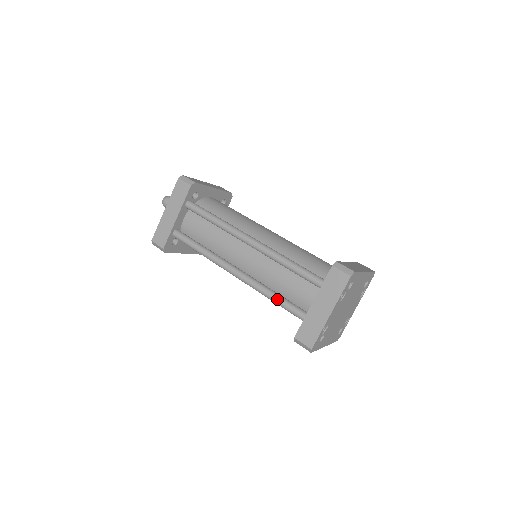
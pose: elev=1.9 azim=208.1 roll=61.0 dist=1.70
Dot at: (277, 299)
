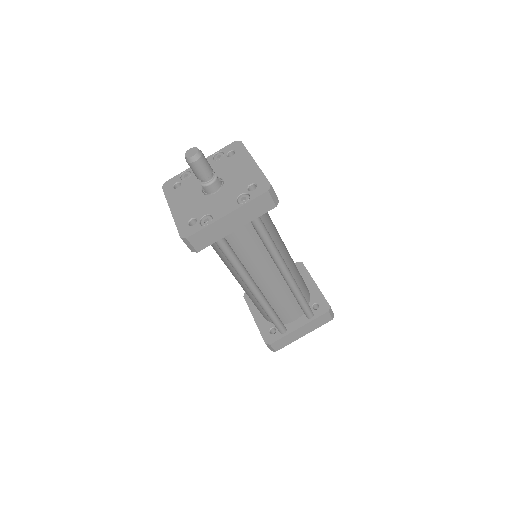
Dot at: (276, 319)
